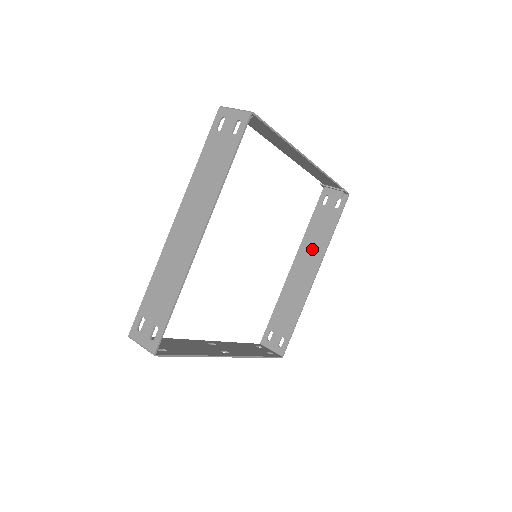
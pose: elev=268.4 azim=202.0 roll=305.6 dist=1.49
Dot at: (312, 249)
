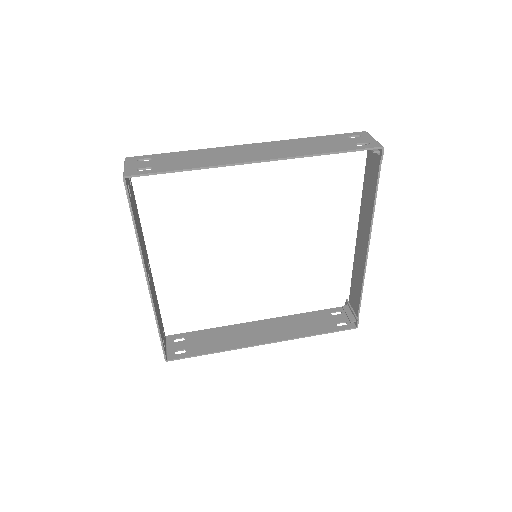
Dot at: (286, 327)
